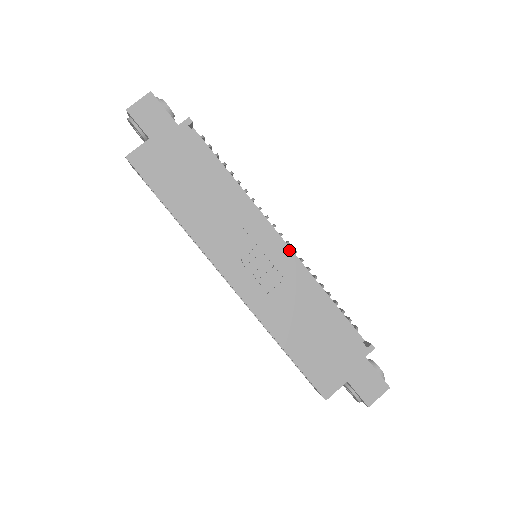
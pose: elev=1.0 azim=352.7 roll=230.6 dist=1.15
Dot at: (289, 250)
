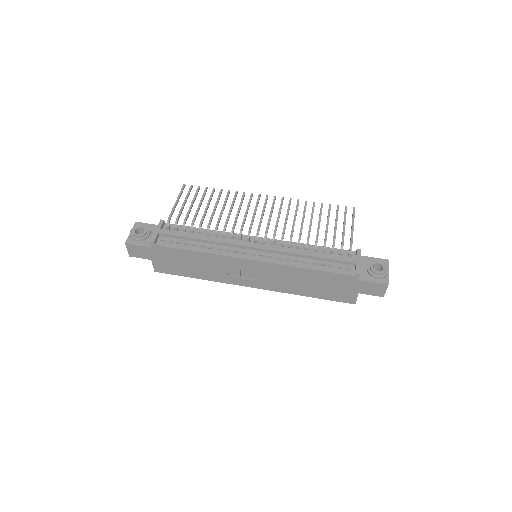
Dot at: (266, 250)
